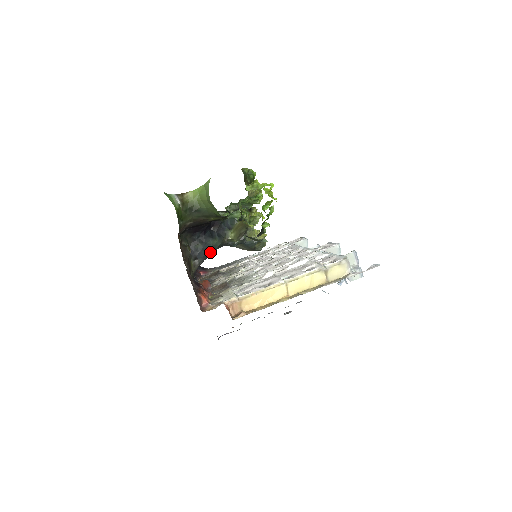
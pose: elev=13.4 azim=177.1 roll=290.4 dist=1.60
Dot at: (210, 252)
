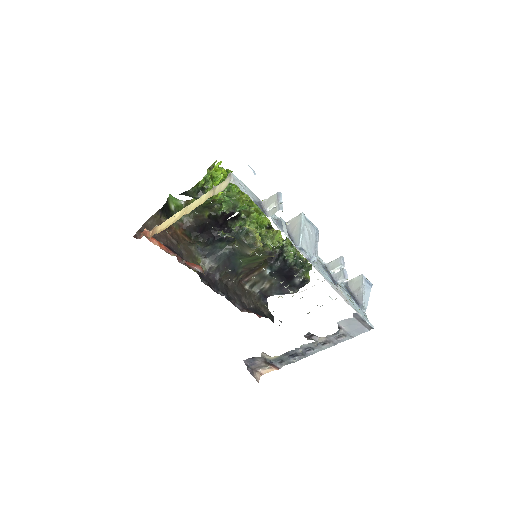
Dot at: (217, 253)
